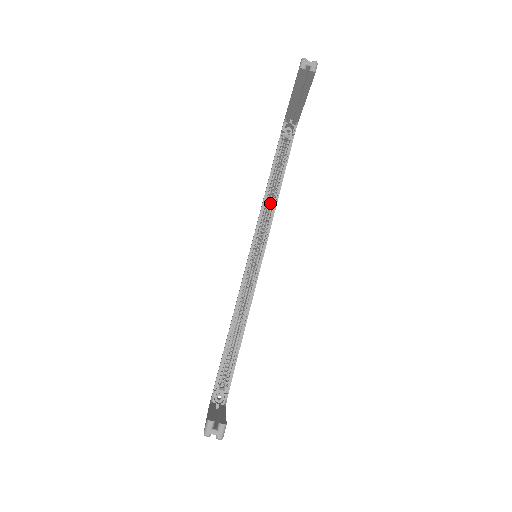
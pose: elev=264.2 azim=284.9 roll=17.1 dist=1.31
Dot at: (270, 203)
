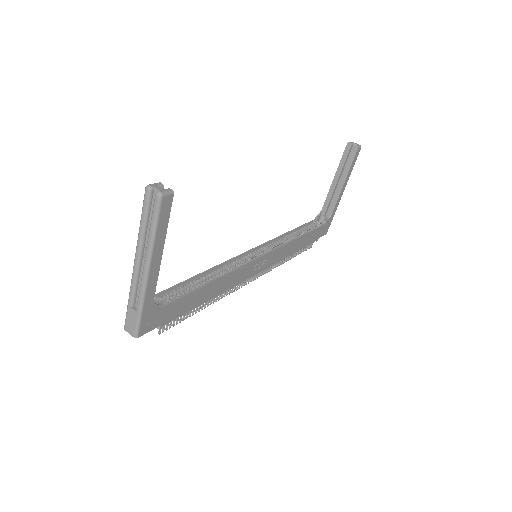
Dot at: (286, 241)
